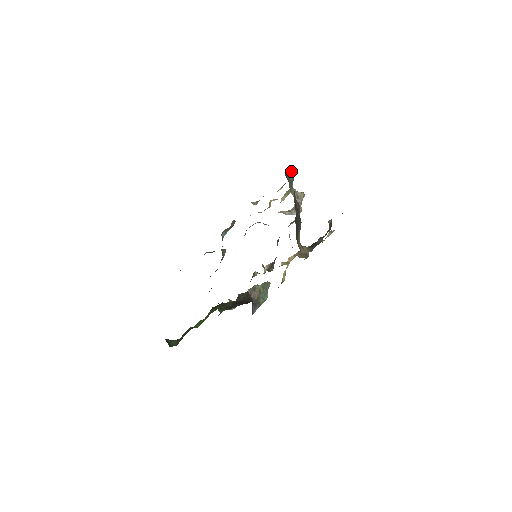
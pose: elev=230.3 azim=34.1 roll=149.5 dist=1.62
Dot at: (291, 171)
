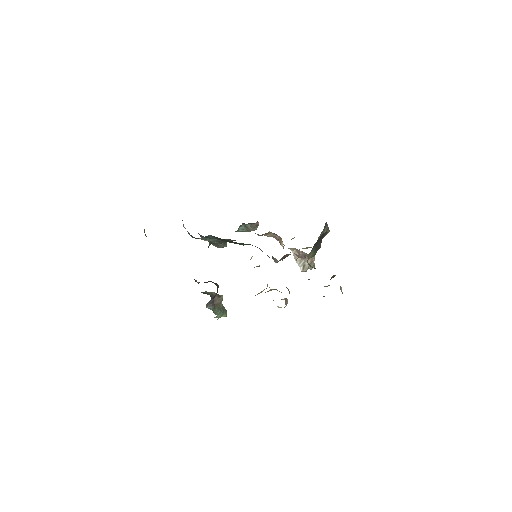
Dot at: occluded
